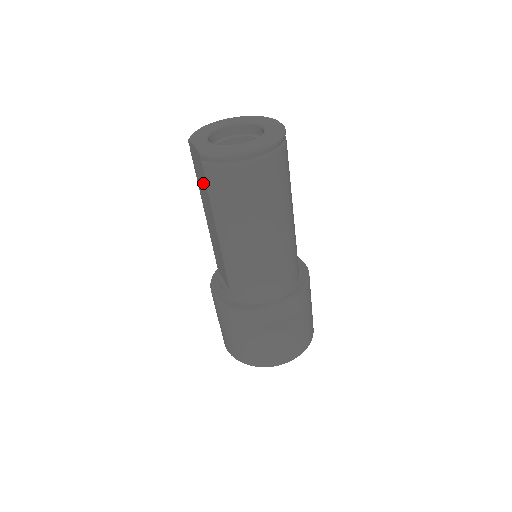
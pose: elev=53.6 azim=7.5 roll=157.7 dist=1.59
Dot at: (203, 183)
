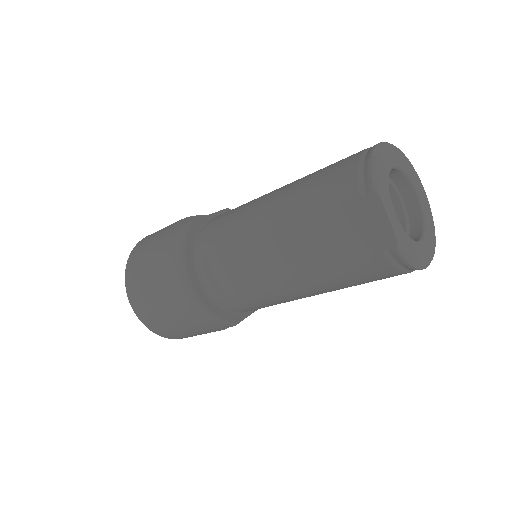
Dot at: (344, 245)
